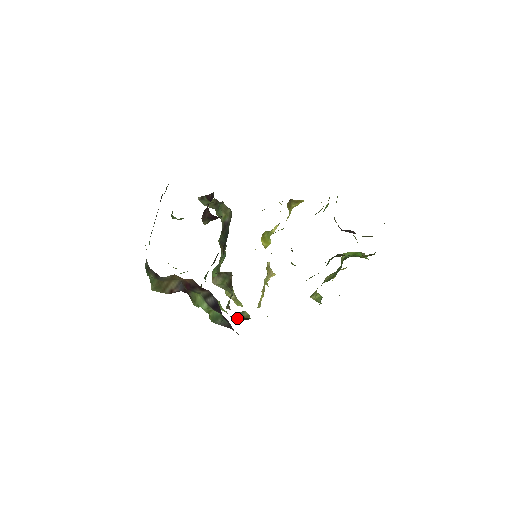
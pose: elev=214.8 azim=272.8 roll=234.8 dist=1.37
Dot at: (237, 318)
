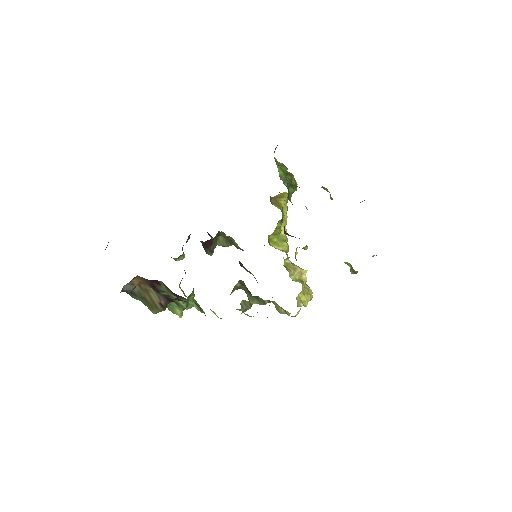
Dot at: (241, 310)
